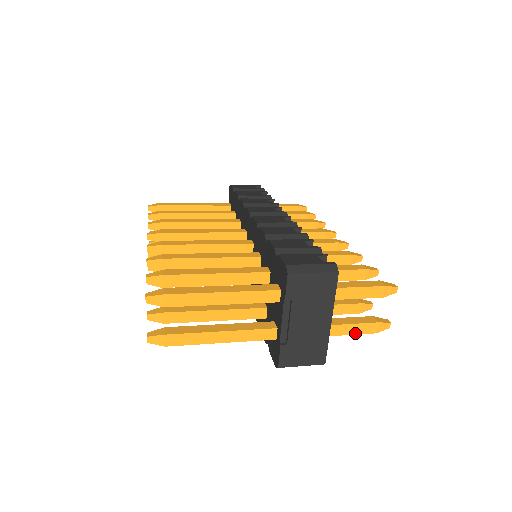
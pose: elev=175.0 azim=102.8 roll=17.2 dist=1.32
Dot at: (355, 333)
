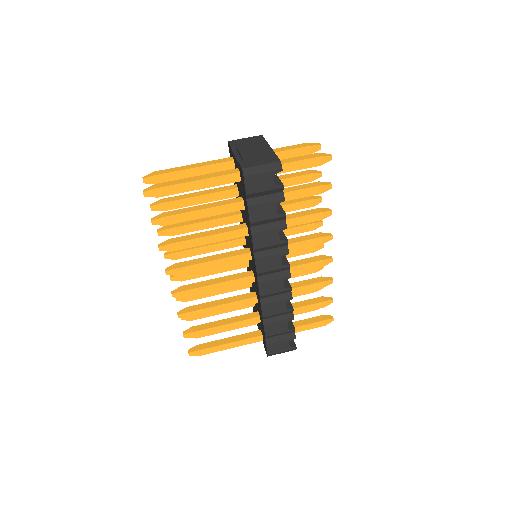
Dot at: occluded
